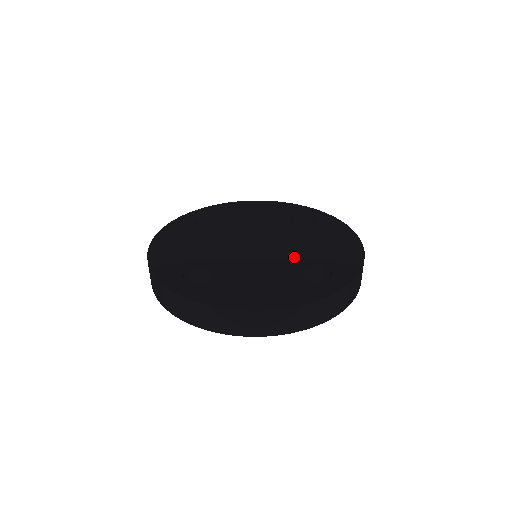
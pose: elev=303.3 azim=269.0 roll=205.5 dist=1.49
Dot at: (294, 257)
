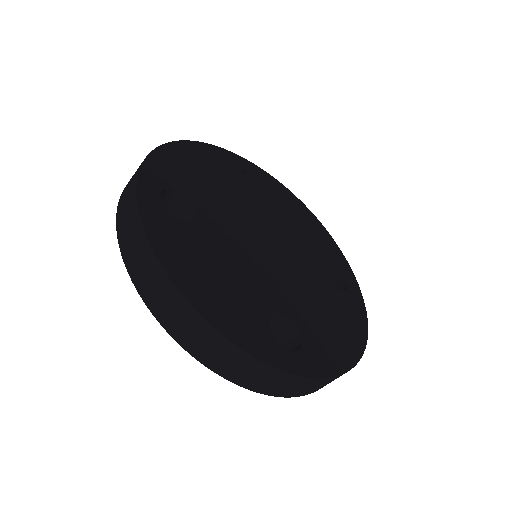
Dot at: (285, 294)
